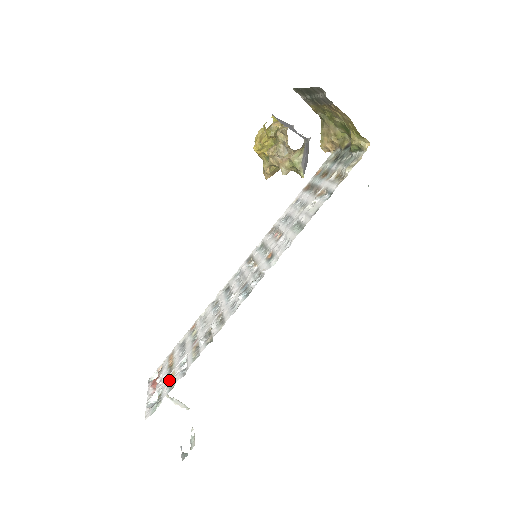
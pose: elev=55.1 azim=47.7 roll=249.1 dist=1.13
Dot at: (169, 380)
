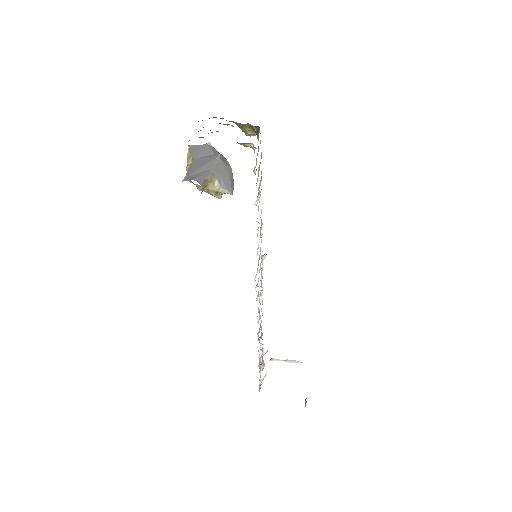
Dot at: occluded
